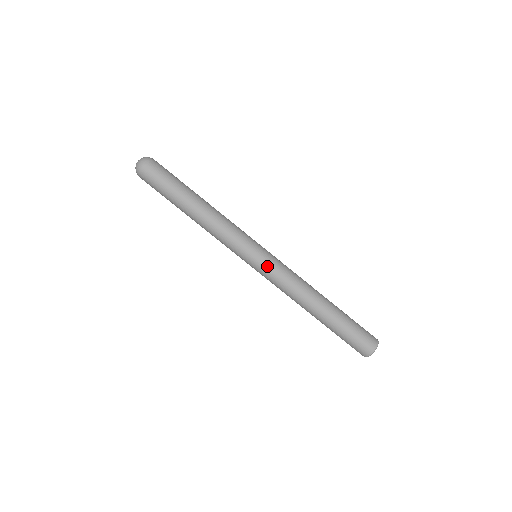
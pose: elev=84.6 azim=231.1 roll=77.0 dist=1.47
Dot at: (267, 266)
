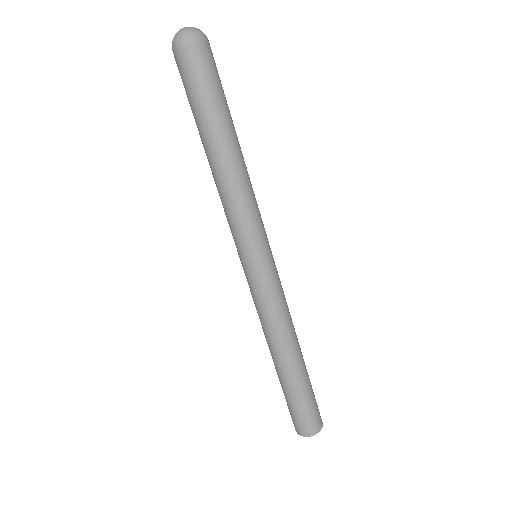
Dot at: (258, 281)
